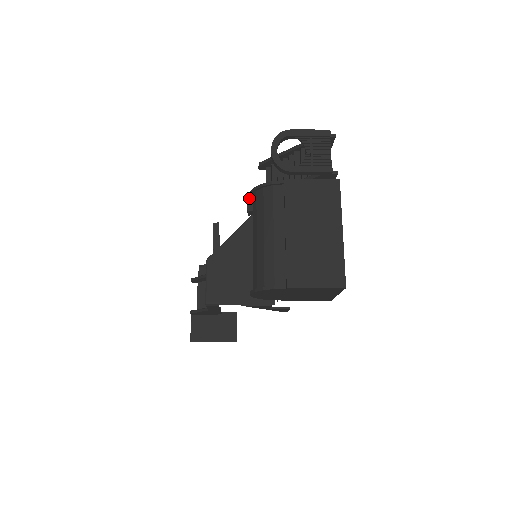
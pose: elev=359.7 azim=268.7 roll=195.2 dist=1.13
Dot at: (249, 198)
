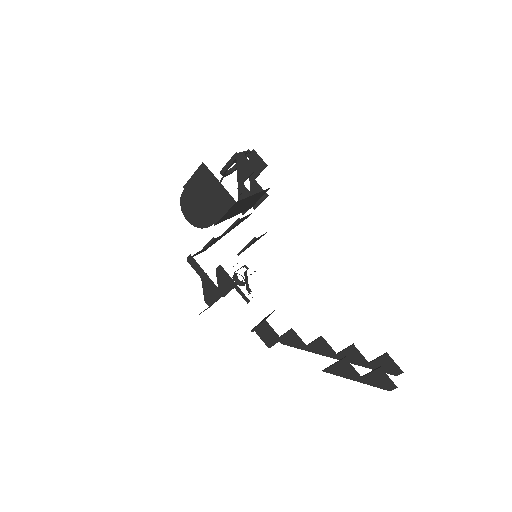
Dot at: occluded
